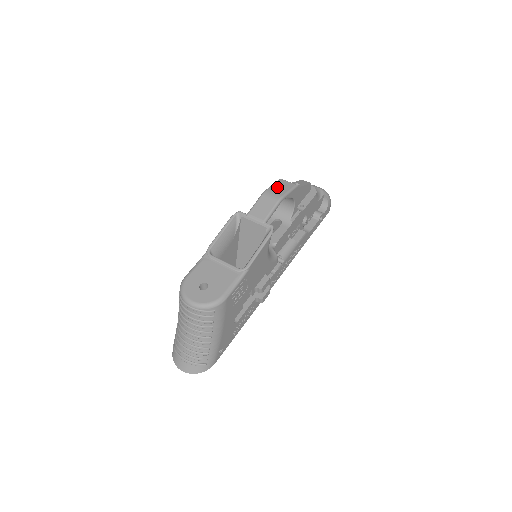
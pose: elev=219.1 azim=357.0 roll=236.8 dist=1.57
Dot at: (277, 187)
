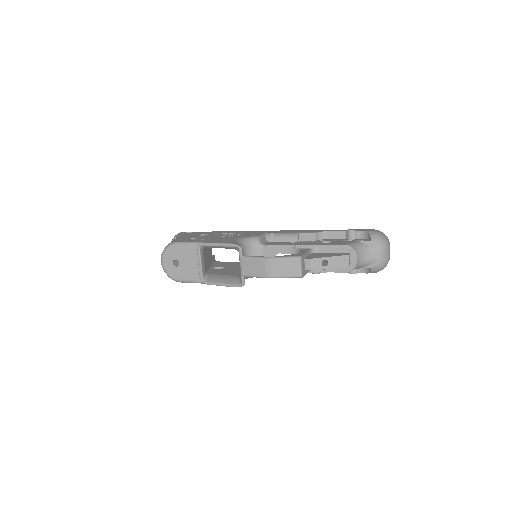
Dot at: (282, 265)
